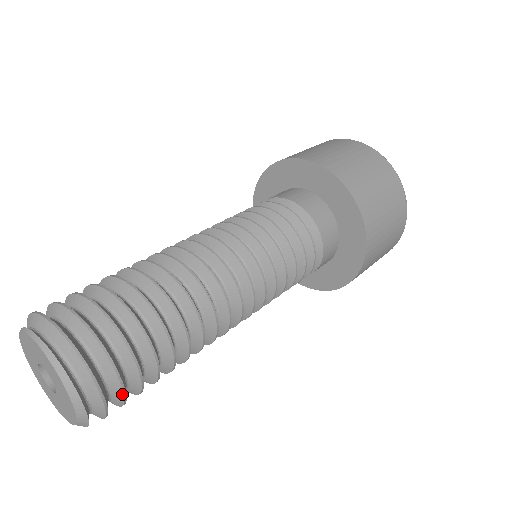
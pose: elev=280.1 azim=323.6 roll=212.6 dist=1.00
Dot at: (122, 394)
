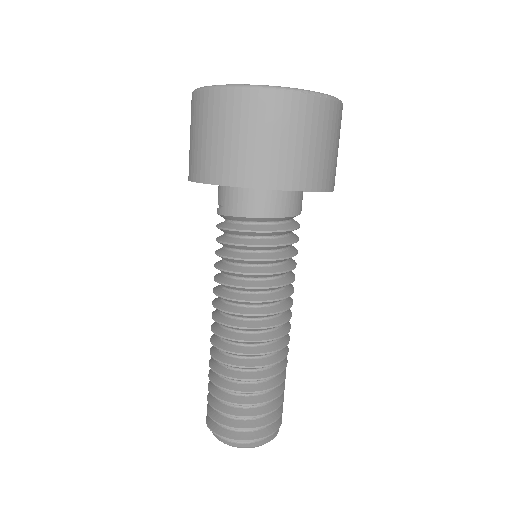
Dot at: occluded
